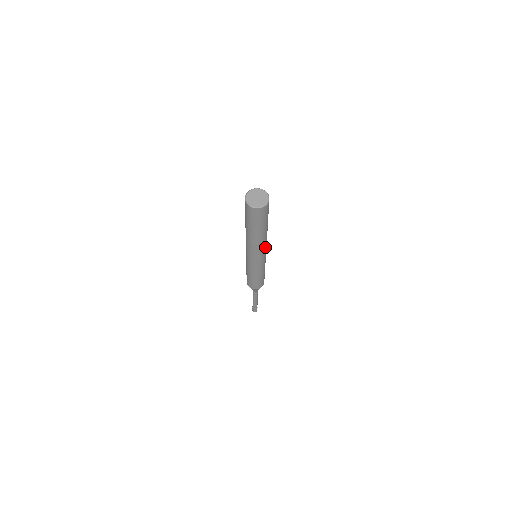
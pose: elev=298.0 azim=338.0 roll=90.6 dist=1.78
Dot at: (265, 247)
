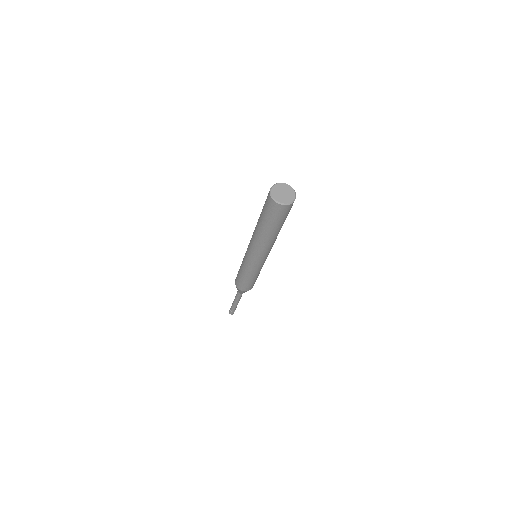
Dot at: (270, 250)
